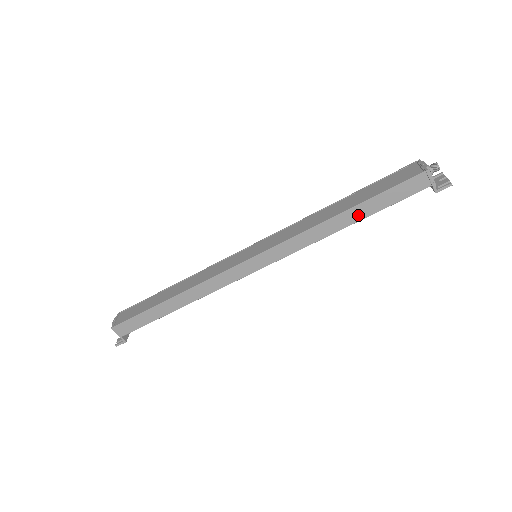
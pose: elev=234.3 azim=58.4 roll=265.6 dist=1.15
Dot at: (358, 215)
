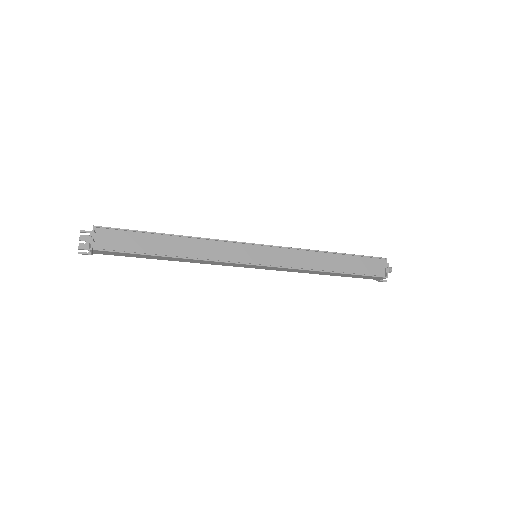
Dot at: (337, 275)
